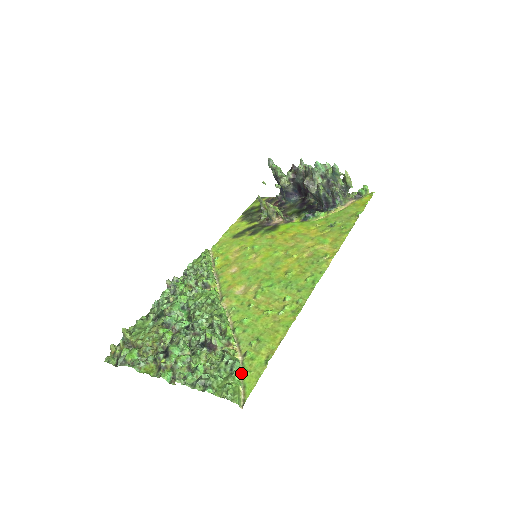
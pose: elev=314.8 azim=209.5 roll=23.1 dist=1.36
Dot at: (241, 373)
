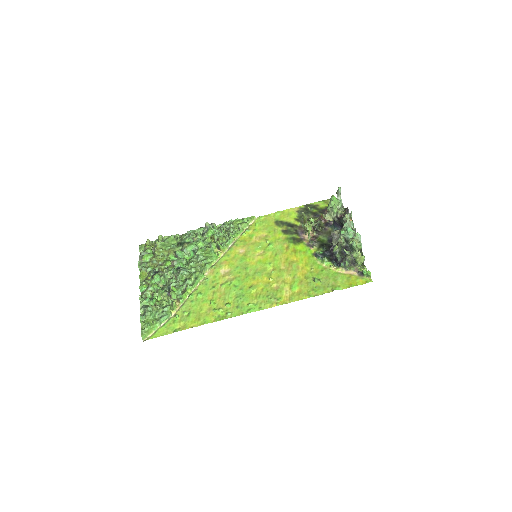
Dot at: (164, 323)
